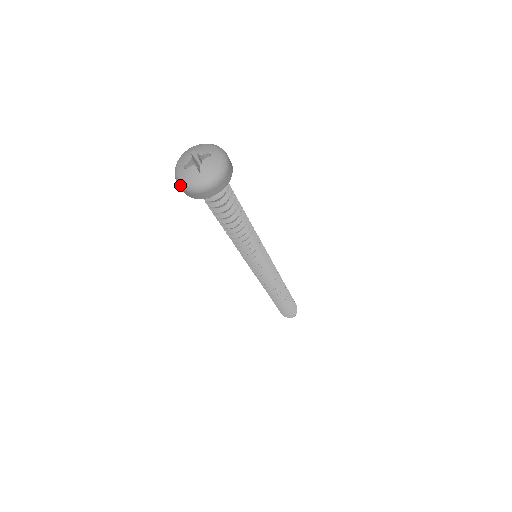
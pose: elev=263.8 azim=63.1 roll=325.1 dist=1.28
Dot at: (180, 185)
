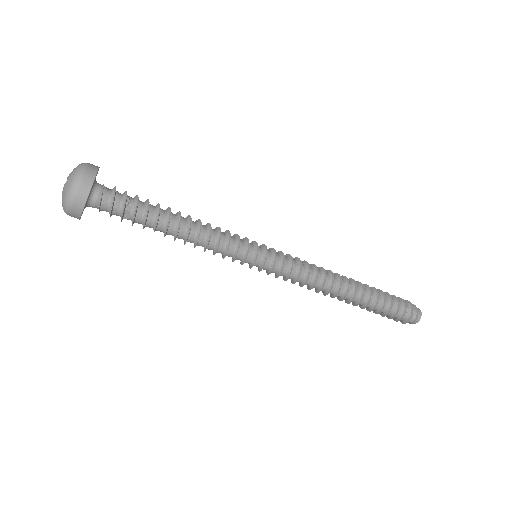
Dot at: (67, 208)
